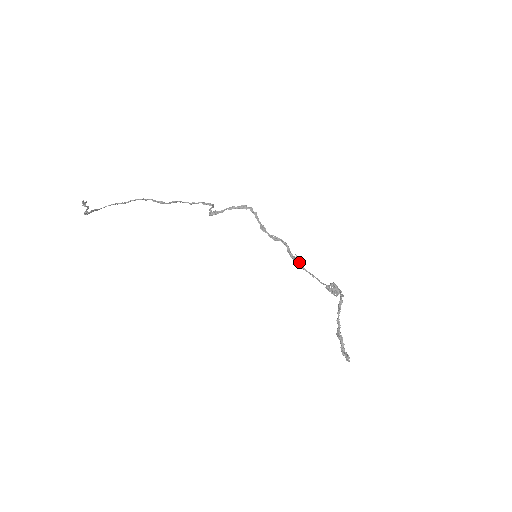
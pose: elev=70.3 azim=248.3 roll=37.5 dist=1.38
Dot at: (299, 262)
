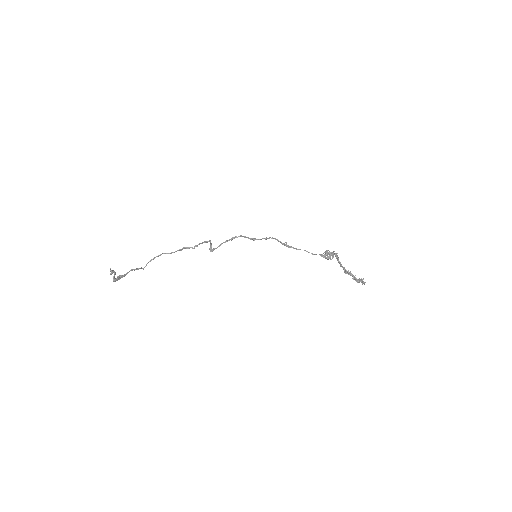
Dot at: (291, 246)
